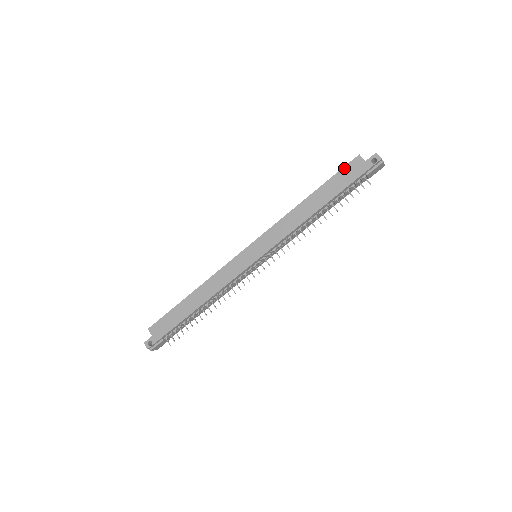
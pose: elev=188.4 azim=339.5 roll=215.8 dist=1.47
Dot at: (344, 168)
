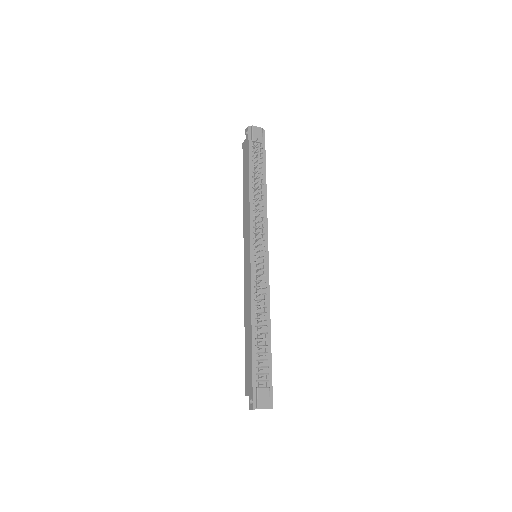
Dot at: (243, 157)
